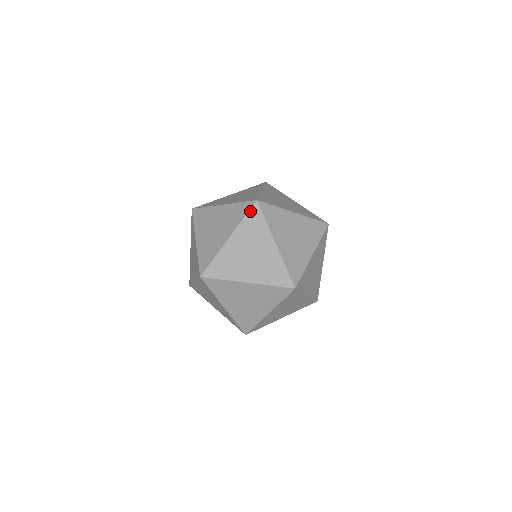
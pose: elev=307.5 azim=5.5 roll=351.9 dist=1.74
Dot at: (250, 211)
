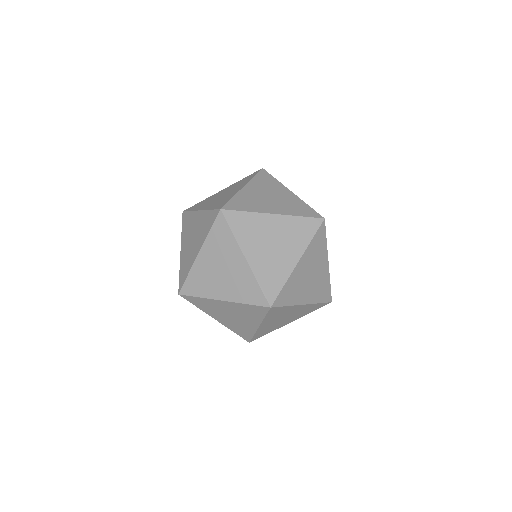
Dot at: (228, 222)
